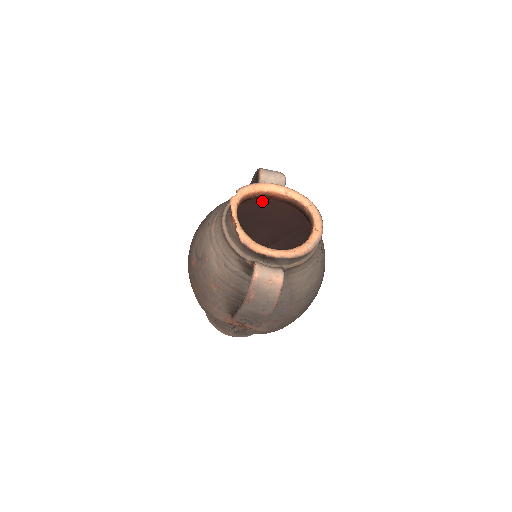
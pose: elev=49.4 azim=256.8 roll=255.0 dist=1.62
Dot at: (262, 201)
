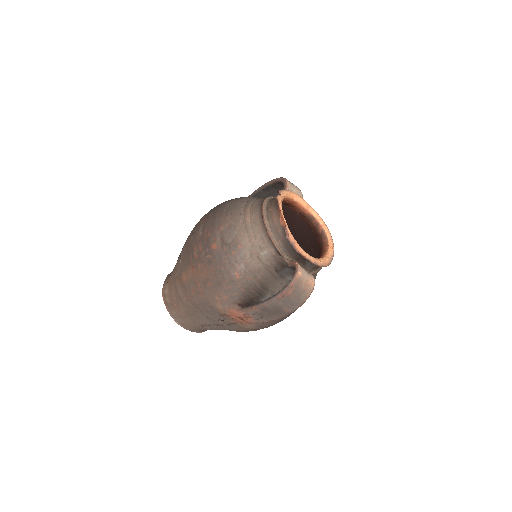
Dot at: (286, 208)
